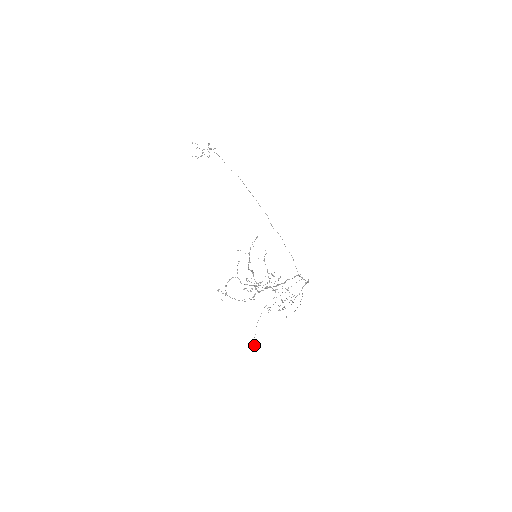
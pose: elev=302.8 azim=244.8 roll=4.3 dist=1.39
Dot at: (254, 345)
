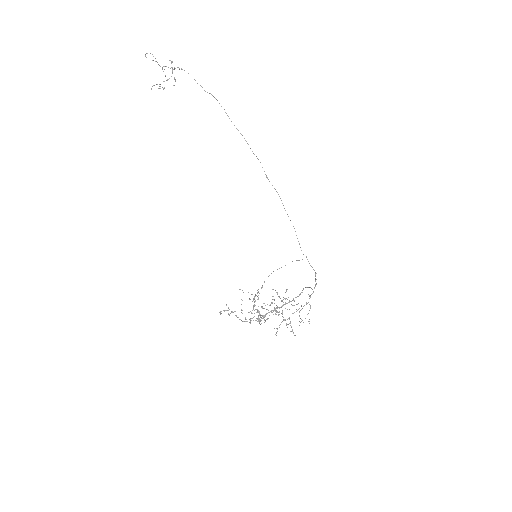
Dot at: (258, 321)
